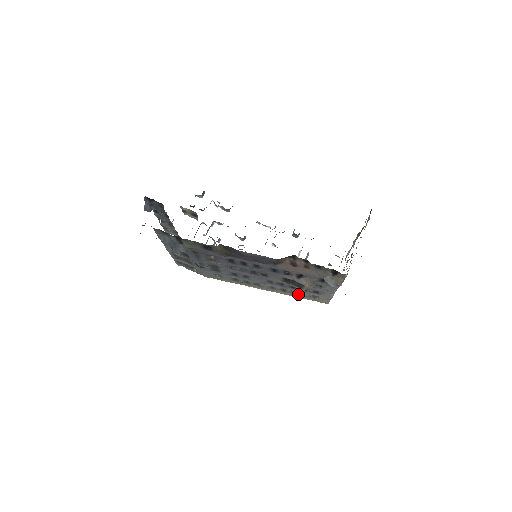
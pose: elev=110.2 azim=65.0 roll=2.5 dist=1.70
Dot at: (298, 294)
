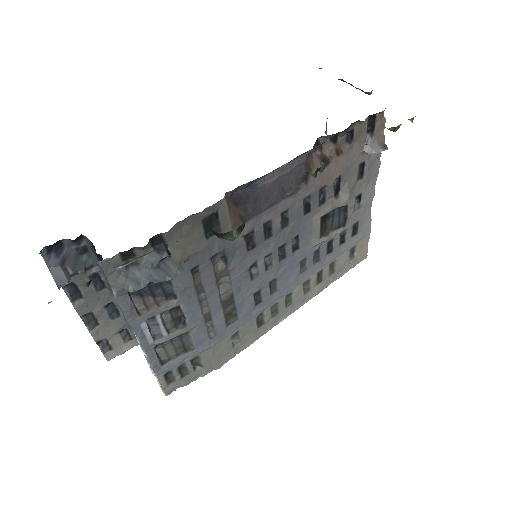
Dot at: (335, 269)
